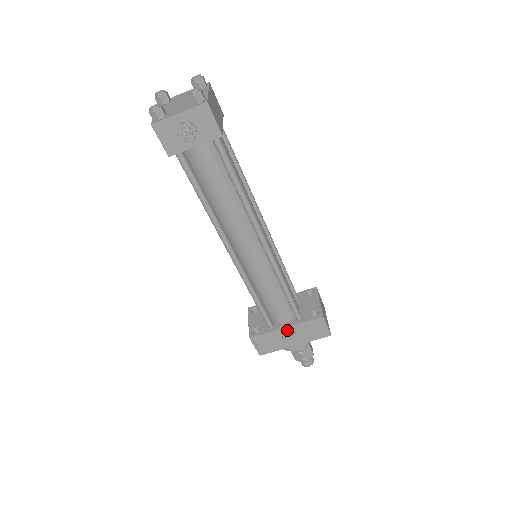
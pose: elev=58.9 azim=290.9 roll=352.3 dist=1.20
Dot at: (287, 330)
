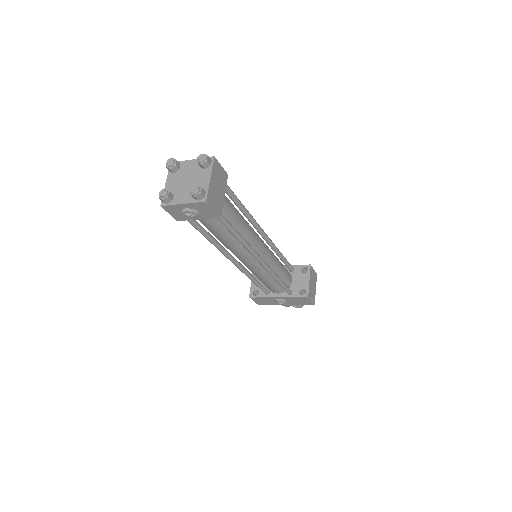
Dot at: (279, 298)
